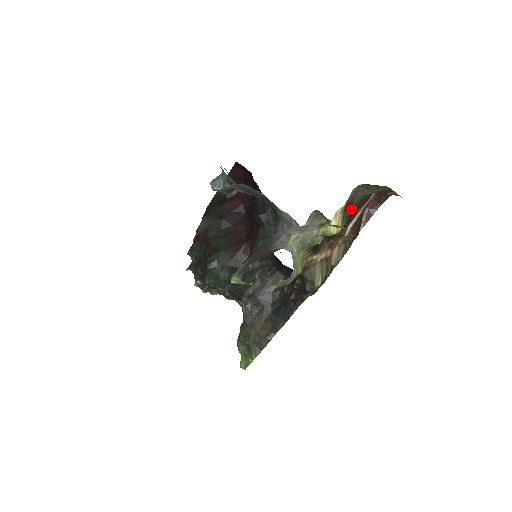
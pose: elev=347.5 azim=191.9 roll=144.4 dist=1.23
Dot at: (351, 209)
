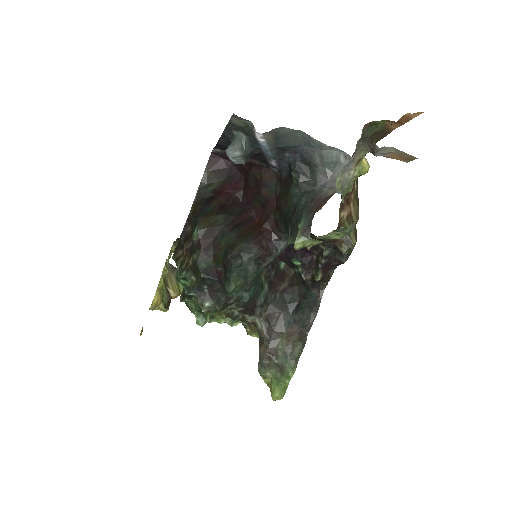
Dot at: occluded
